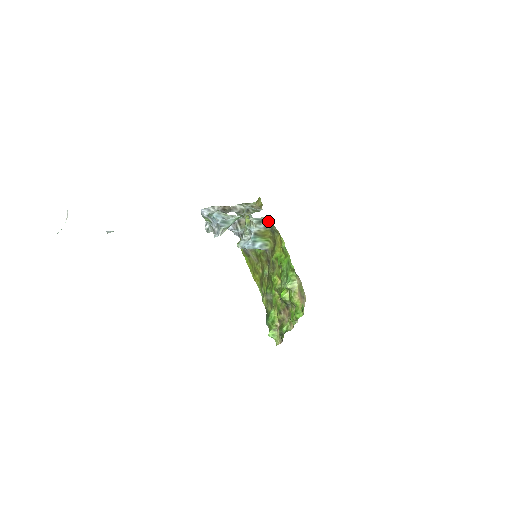
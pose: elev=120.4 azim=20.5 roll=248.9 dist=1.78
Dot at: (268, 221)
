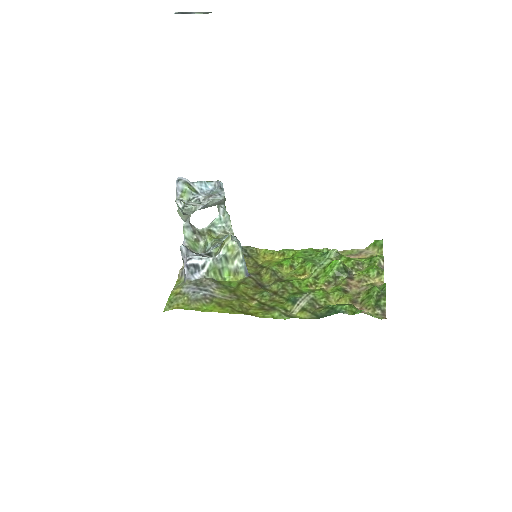
Dot at: occluded
